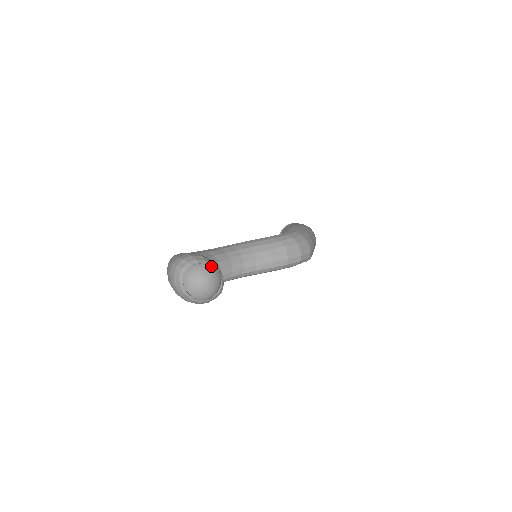
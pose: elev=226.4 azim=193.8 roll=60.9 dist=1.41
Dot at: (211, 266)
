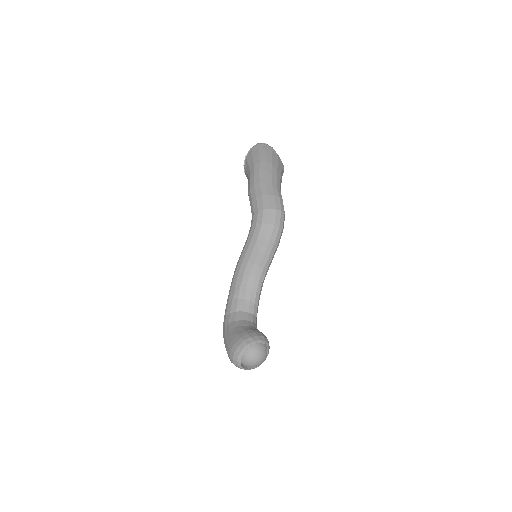
Dot at: (248, 348)
